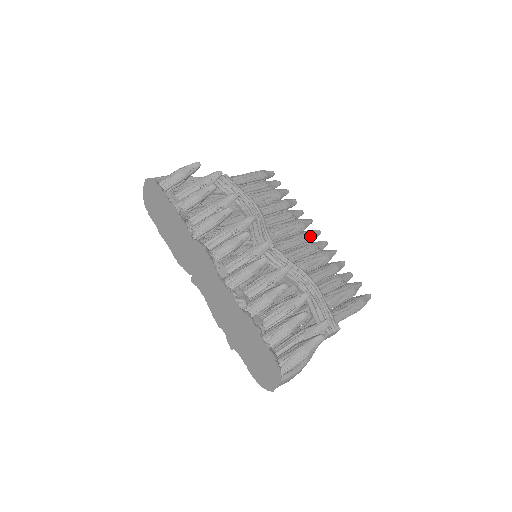
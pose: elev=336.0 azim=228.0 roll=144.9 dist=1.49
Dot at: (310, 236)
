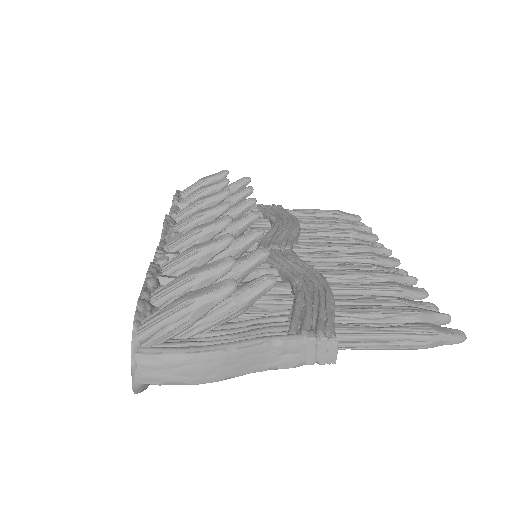
Dot at: (368, 255)
